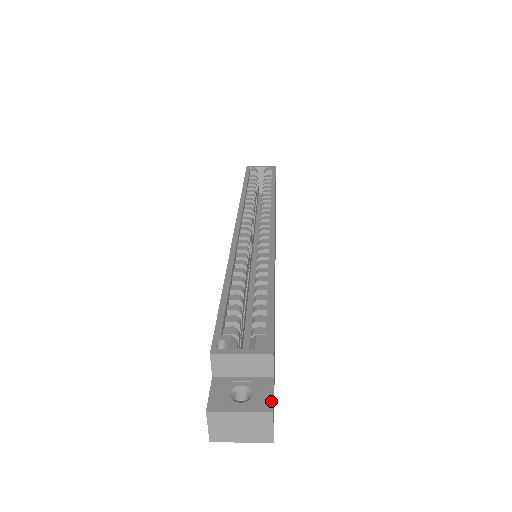
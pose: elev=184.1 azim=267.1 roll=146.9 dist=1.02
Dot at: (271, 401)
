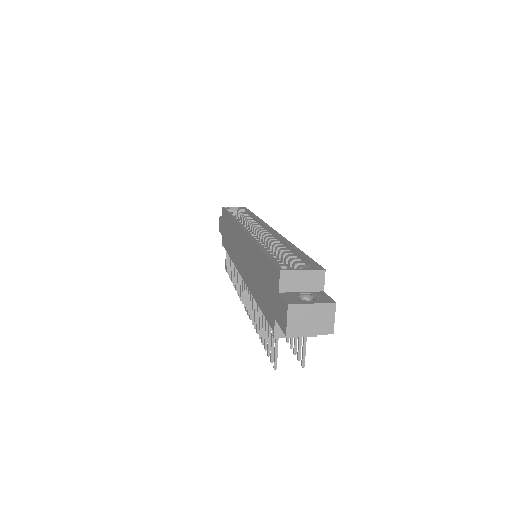
Dot at: (331, 299)
